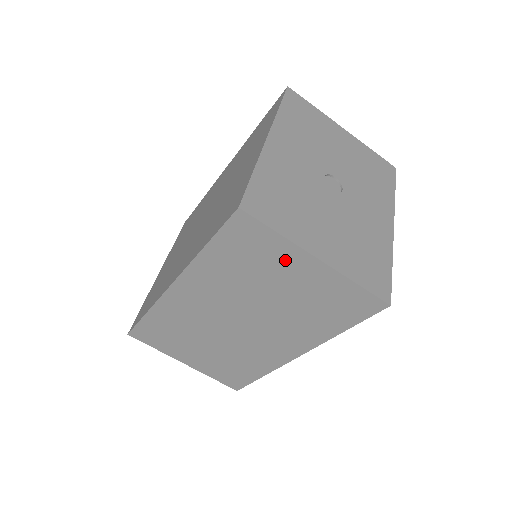
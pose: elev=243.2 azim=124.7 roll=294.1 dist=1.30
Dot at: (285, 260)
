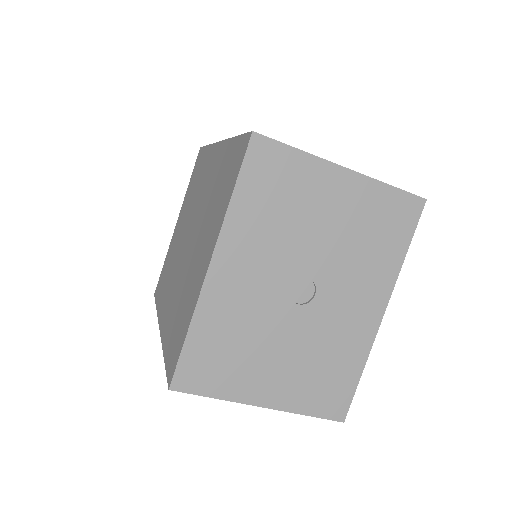
Dot at: occluded
